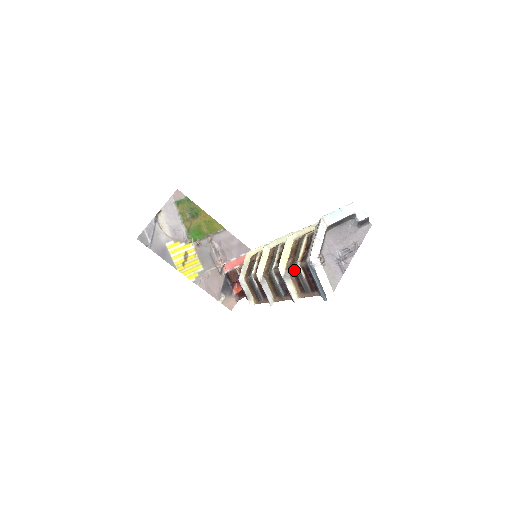
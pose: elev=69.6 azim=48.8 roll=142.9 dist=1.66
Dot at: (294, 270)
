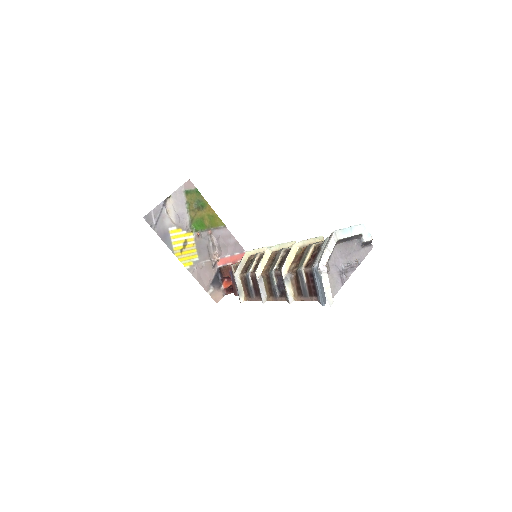
Dot at: (295, 274)
